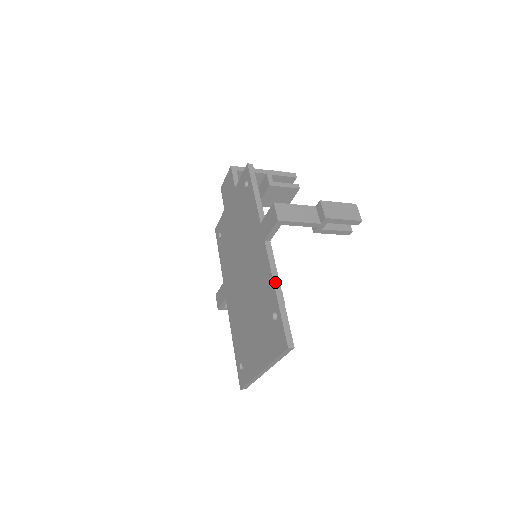
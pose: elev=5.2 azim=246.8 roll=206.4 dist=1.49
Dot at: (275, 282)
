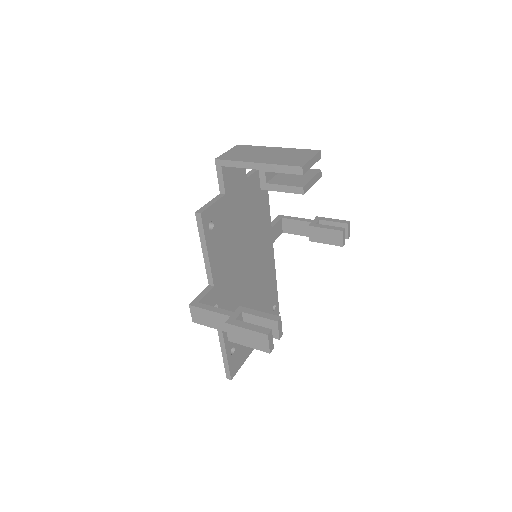
Dot at: (220, 337)
